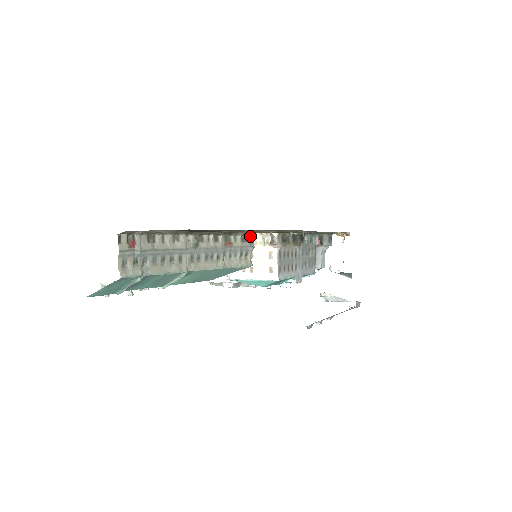
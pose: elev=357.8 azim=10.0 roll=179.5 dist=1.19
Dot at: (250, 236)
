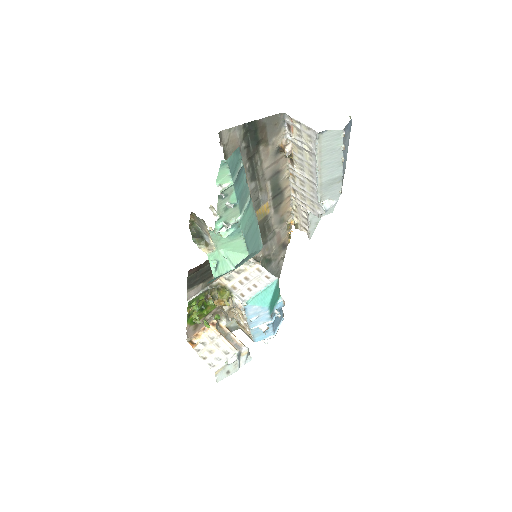
Dot at: occluded
